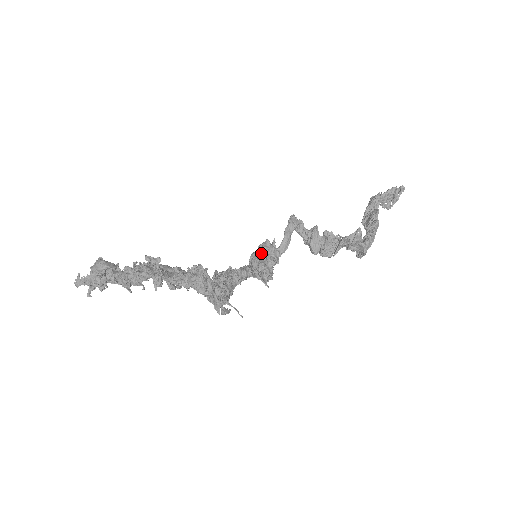
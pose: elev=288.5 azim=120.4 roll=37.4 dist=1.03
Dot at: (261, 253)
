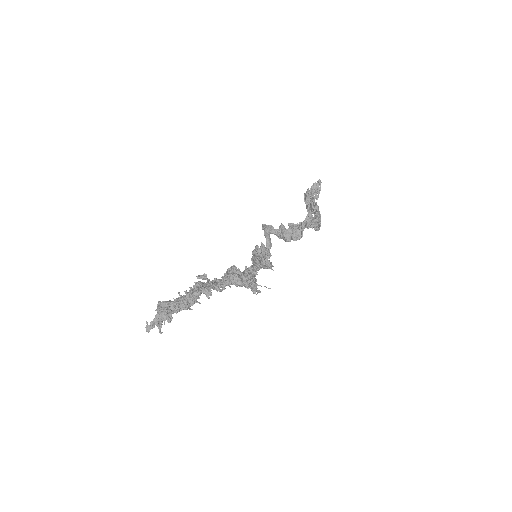
Dot at: (257, 254)
